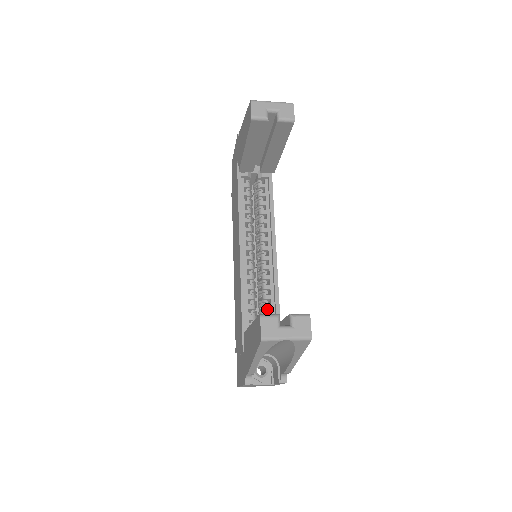
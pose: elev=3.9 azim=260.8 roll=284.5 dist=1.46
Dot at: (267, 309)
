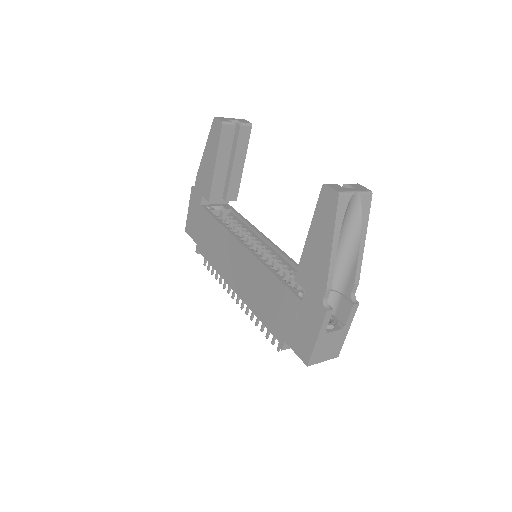
Dot at: occluded
